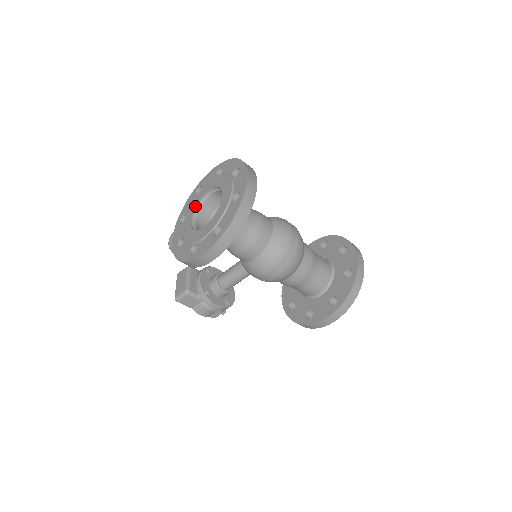
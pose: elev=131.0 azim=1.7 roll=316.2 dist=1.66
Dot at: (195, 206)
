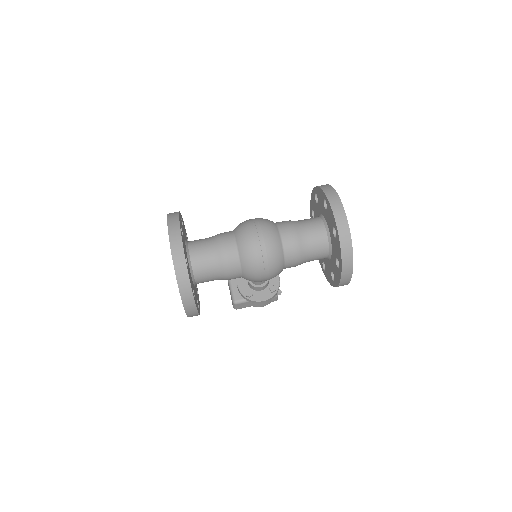
Dot at: occluded
